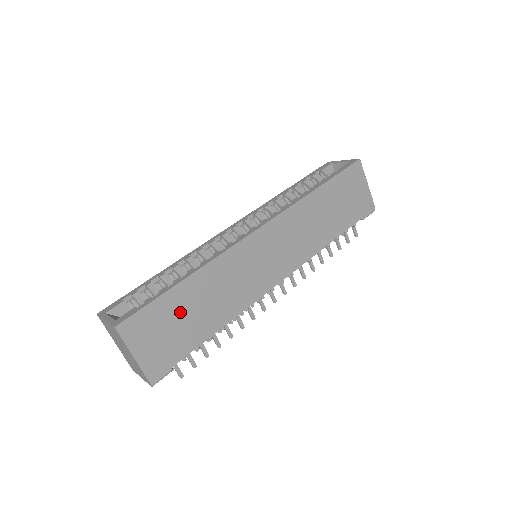
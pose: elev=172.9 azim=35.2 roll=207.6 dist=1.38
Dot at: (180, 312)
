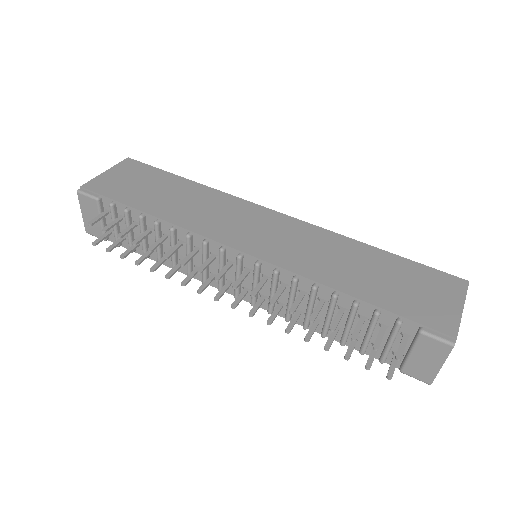
Dot at: (158, 185)
